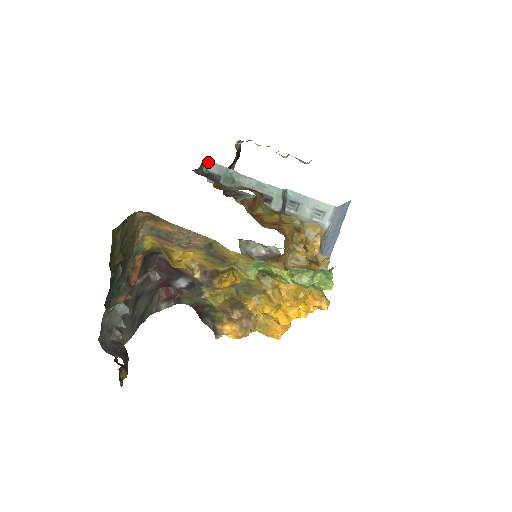
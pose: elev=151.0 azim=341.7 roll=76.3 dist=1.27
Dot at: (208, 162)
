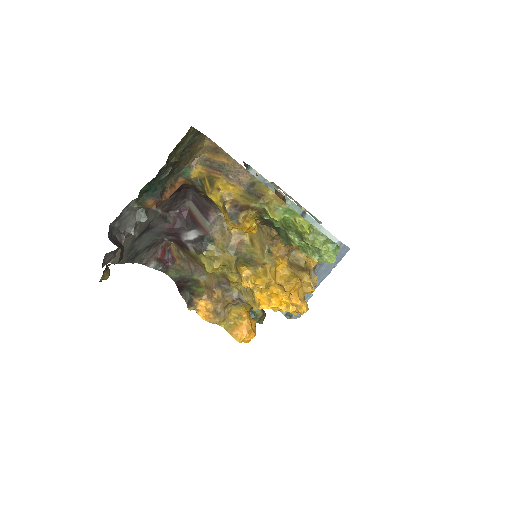
Dot at: (252, 168)
